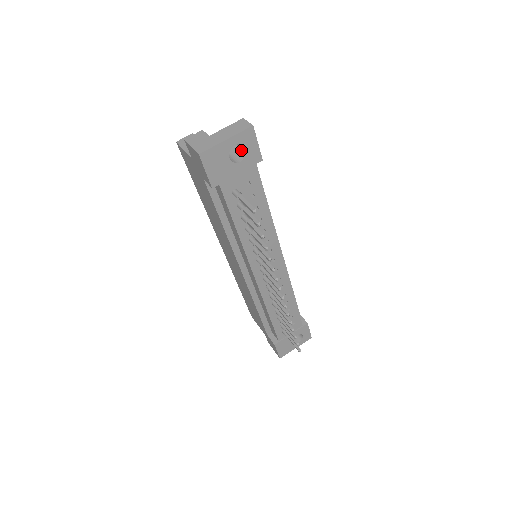
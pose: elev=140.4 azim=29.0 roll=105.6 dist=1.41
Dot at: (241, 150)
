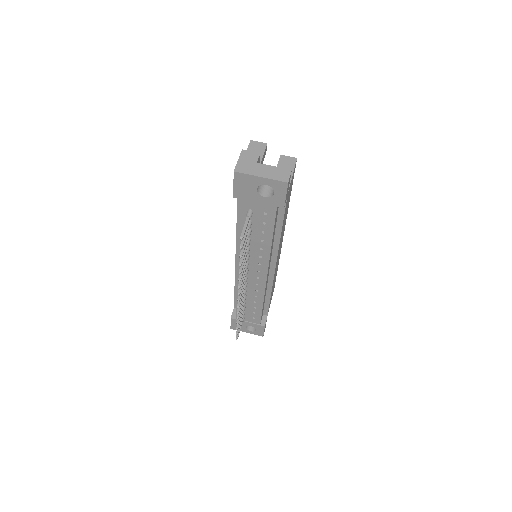
Dot at: occluded
